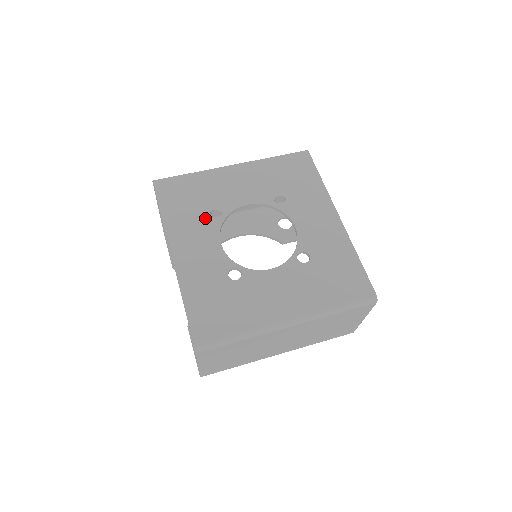
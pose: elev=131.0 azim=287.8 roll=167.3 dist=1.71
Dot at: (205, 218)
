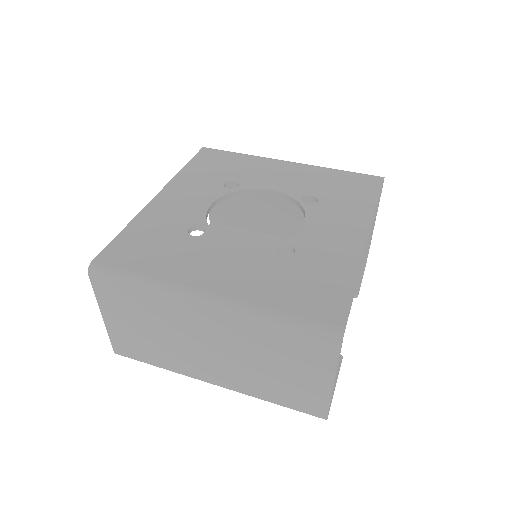
Dot at: (218, 183)
